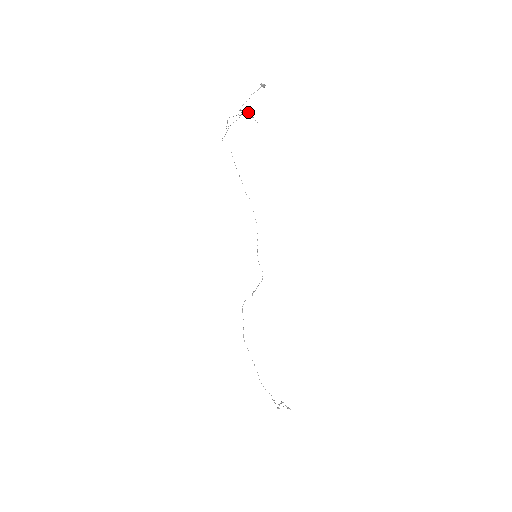
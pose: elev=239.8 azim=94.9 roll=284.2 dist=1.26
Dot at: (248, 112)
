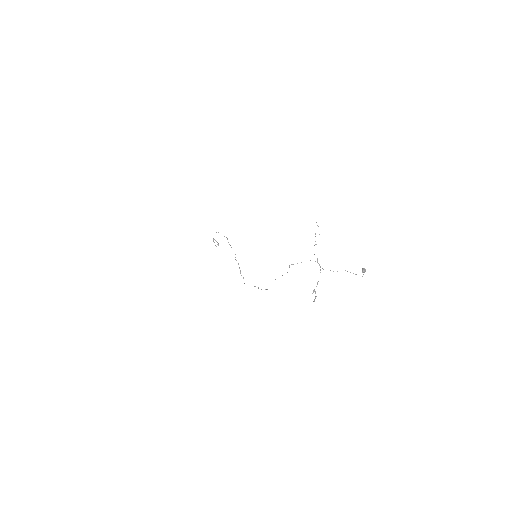
Dot at: occluded
